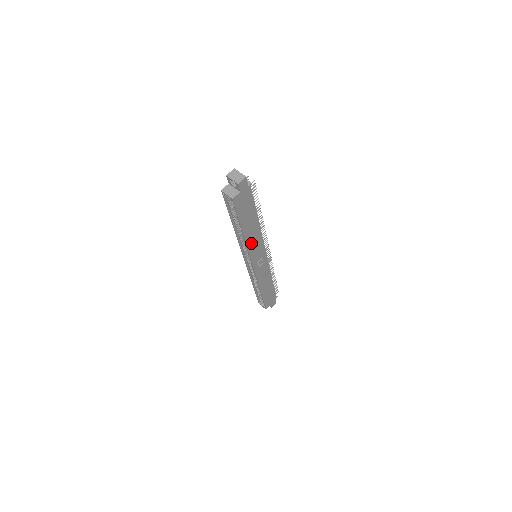
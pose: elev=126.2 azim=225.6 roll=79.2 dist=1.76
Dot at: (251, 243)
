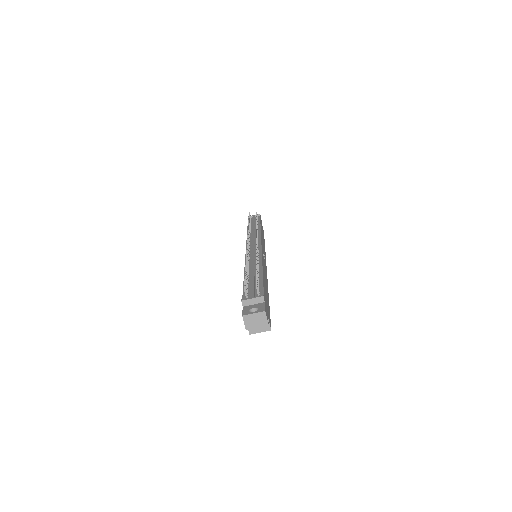
Dot at: occluded
